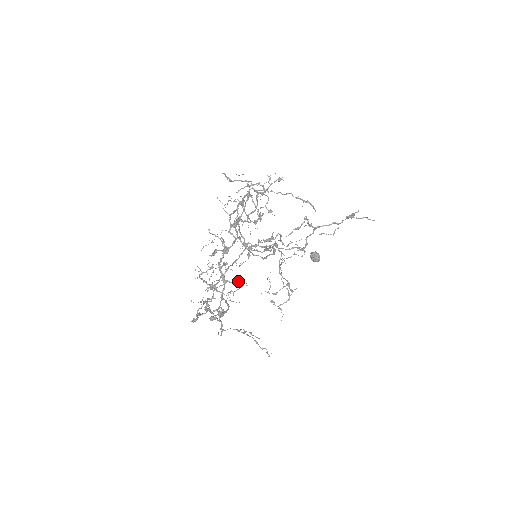
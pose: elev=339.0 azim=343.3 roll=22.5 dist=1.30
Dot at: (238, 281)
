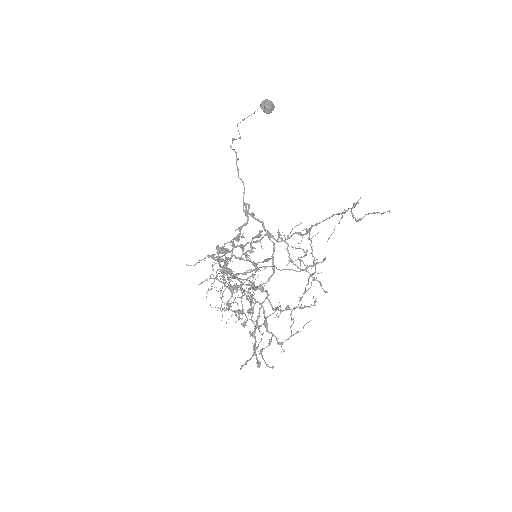
Dot at: occluded
